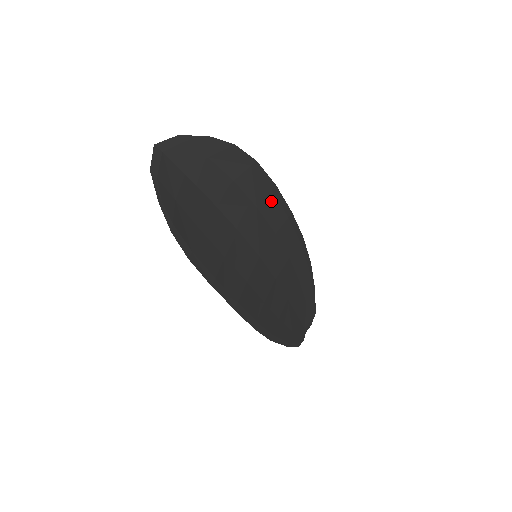
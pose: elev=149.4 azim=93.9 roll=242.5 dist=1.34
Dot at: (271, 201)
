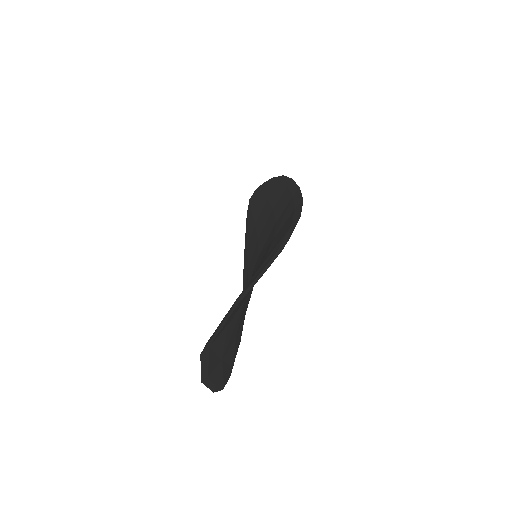
Dot at: occluded
